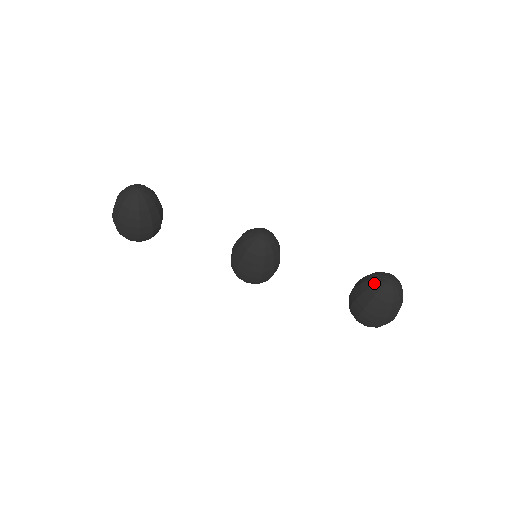
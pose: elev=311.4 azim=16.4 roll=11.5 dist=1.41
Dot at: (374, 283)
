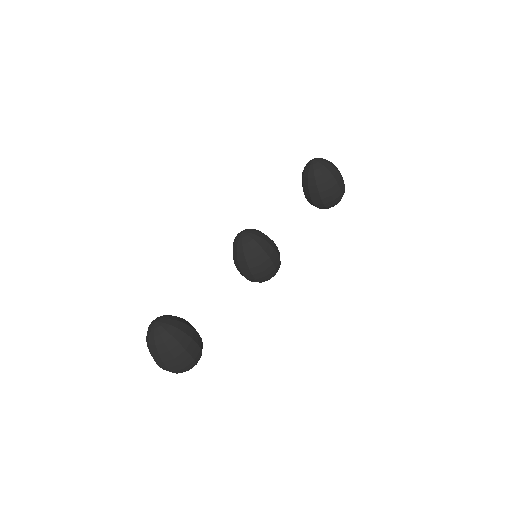
Dot at: (312, 172)
